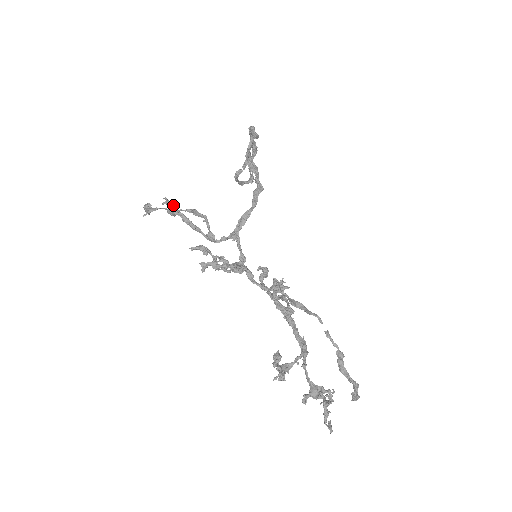
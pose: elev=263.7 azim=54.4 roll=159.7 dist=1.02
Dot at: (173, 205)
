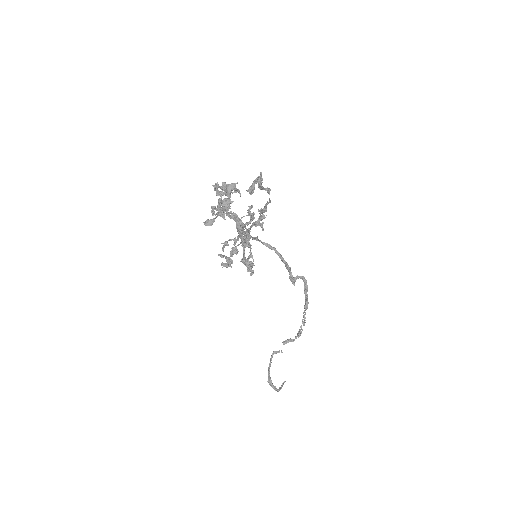
Dot at: occluded
